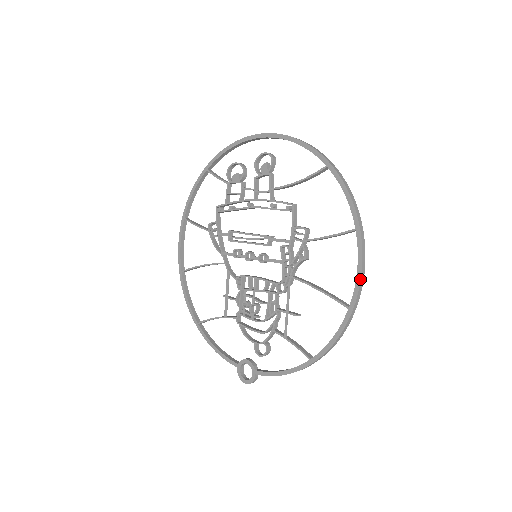
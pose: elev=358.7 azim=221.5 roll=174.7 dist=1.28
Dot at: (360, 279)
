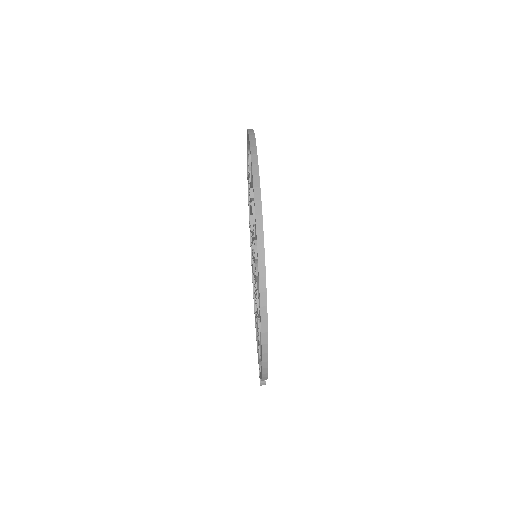
Dot at: (259, 280)
